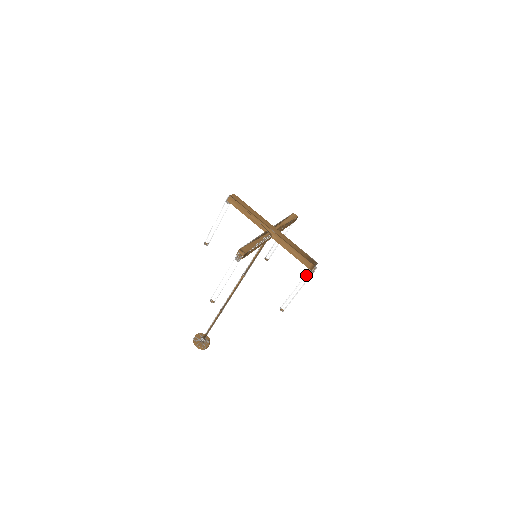
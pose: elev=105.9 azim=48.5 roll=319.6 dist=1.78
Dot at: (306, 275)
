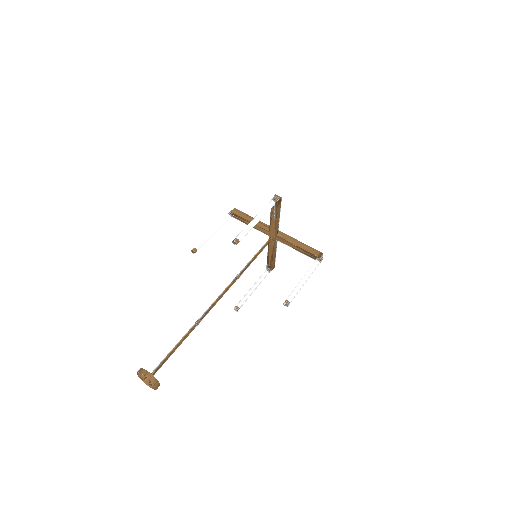
Dot at: (314, 263)
